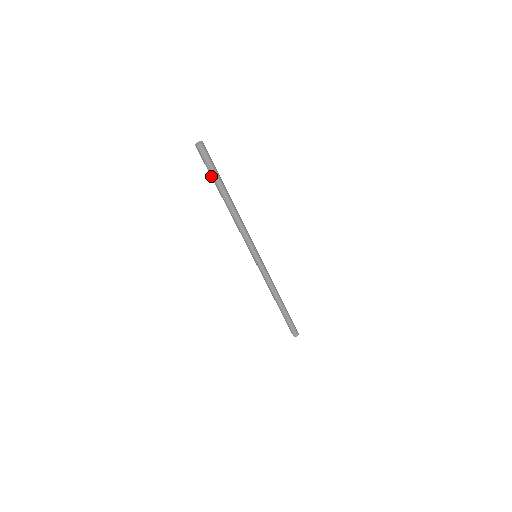
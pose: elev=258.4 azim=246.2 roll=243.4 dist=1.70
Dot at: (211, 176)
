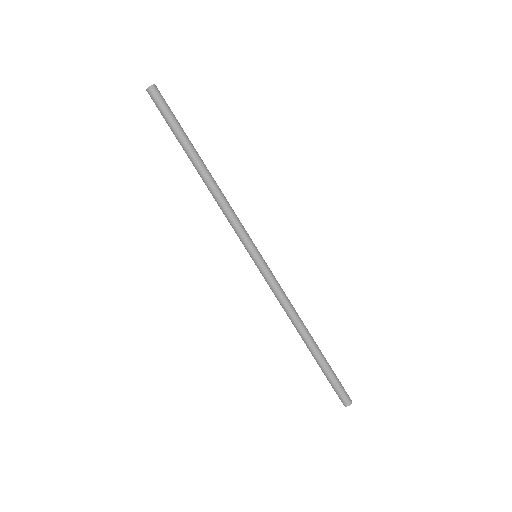
Dot at: occluded
